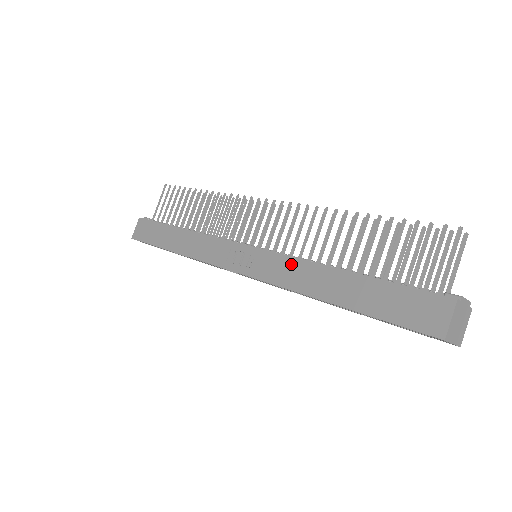
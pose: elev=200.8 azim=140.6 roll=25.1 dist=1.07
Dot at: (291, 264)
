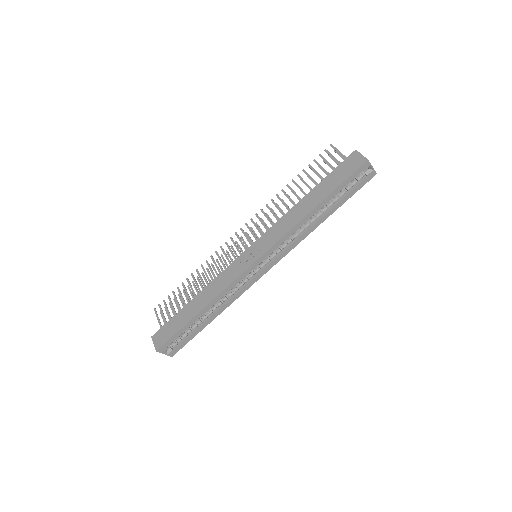
Dot at: (280, 223)
